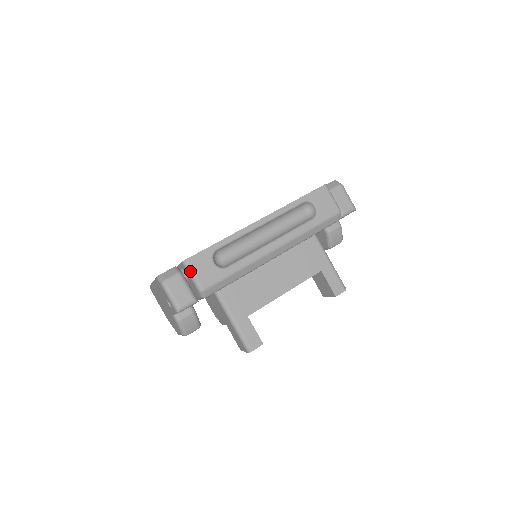
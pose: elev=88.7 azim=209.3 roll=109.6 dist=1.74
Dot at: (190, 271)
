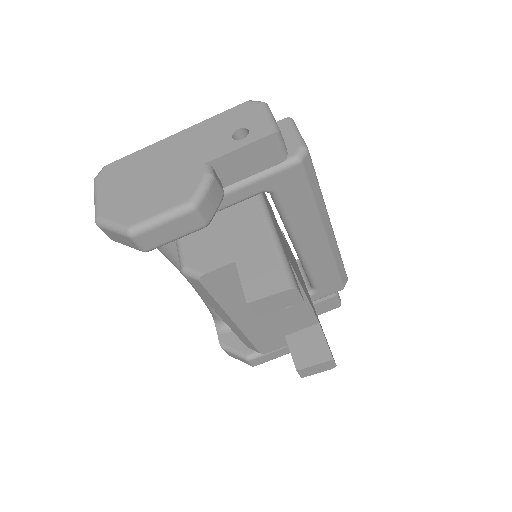
Dot at: (296, 128)
